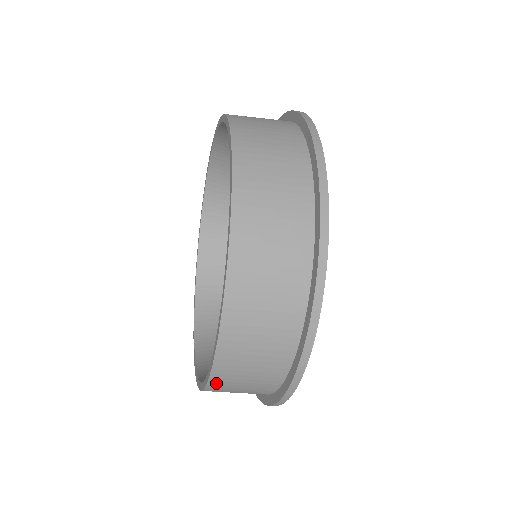
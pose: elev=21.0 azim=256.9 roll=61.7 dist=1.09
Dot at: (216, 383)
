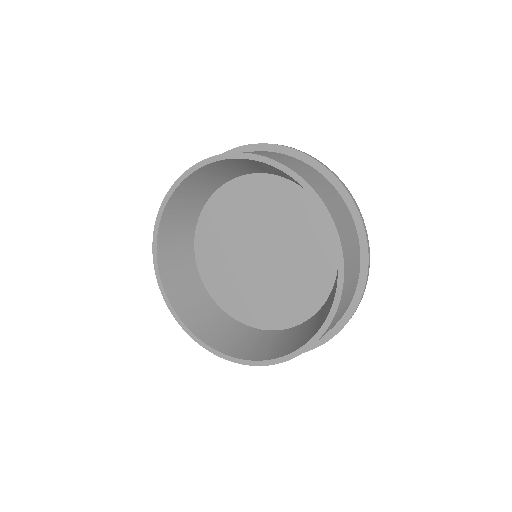
Dot at: occluded
